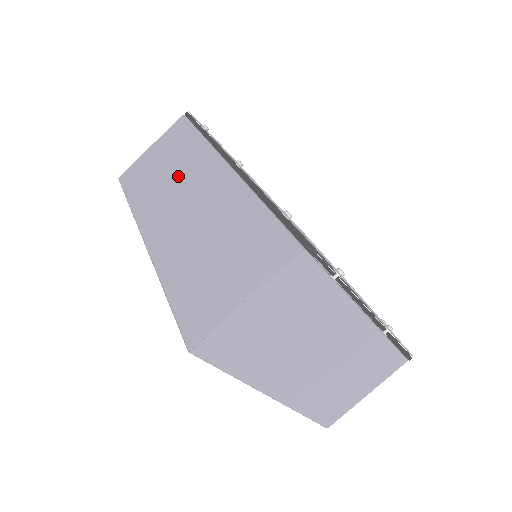
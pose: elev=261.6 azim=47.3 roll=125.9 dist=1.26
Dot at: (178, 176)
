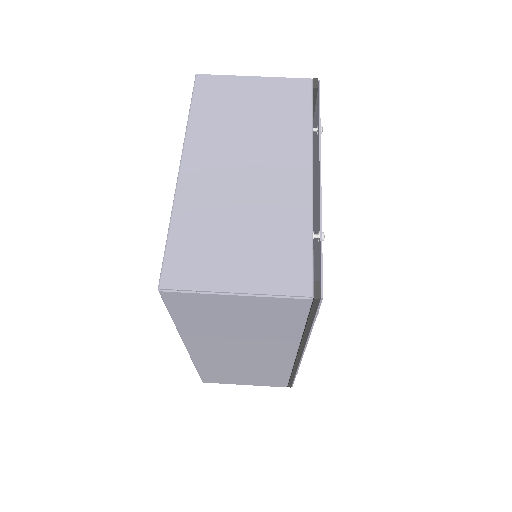
Dot at: occluded
